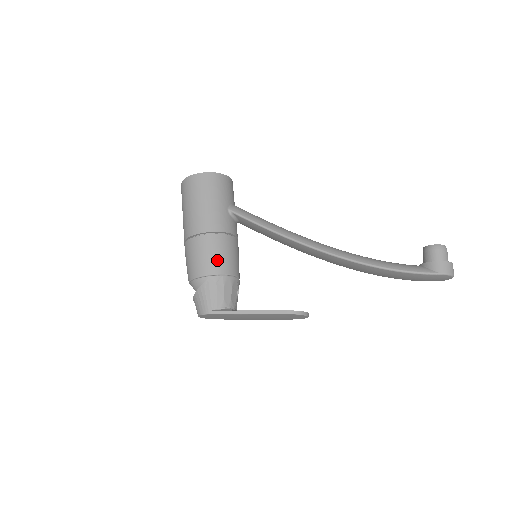
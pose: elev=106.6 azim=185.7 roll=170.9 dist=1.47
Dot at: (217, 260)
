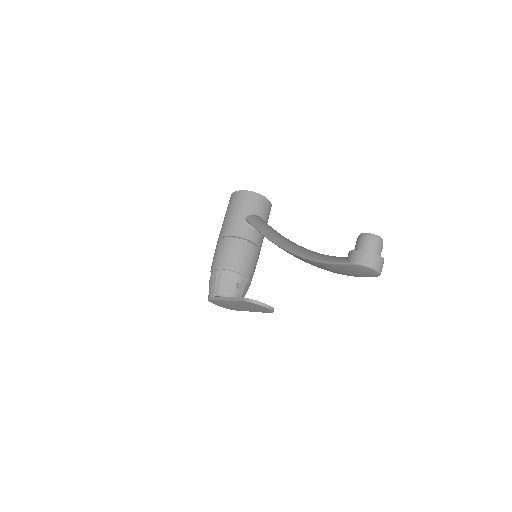
Dot at: (222, 257)
